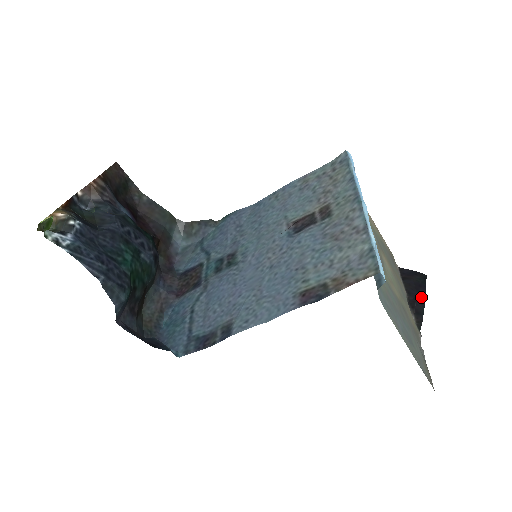
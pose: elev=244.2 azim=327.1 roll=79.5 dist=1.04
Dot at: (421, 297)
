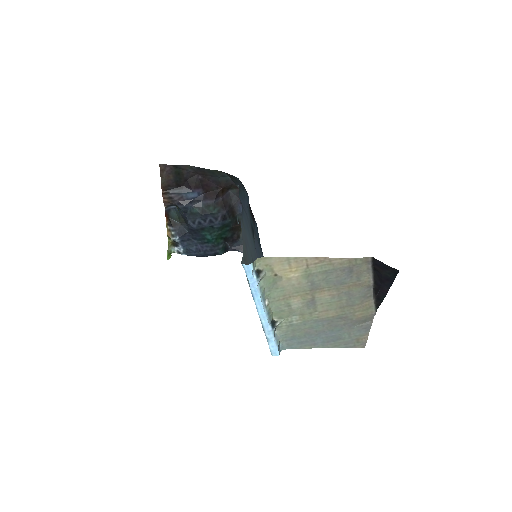
Dot at: (385, 289)
